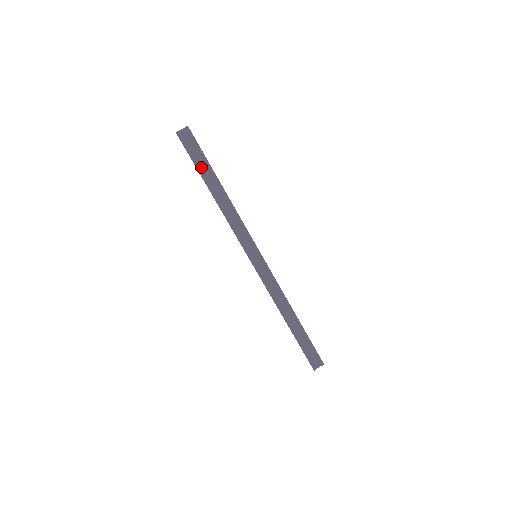
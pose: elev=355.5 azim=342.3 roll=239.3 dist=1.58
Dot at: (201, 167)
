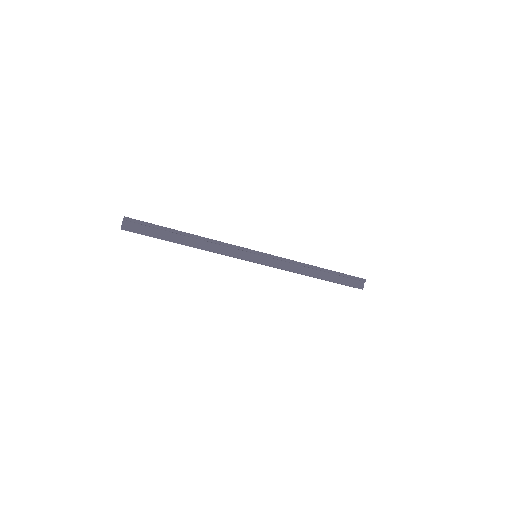
Dot at: (161, 235)
